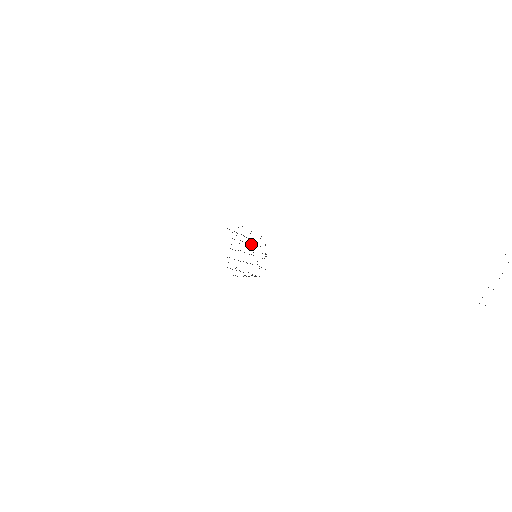
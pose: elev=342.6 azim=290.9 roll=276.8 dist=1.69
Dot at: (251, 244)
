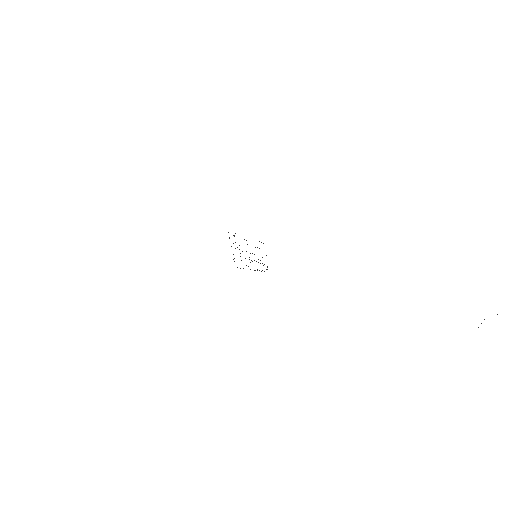
Dot at: occluded
